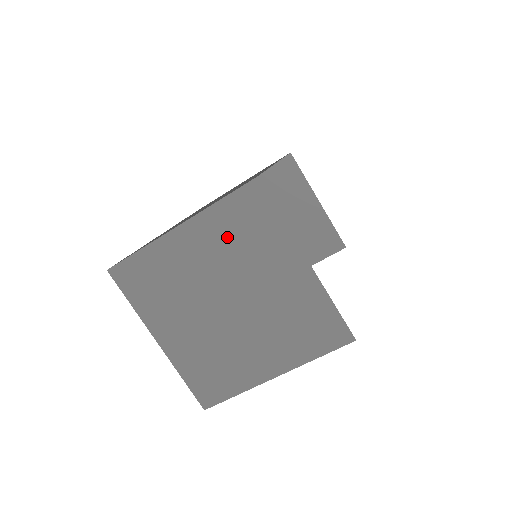
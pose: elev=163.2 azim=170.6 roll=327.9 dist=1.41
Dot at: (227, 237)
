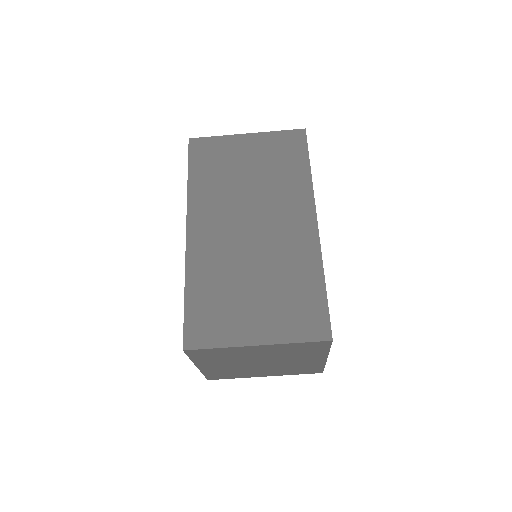
Dot at: (288, 351)
